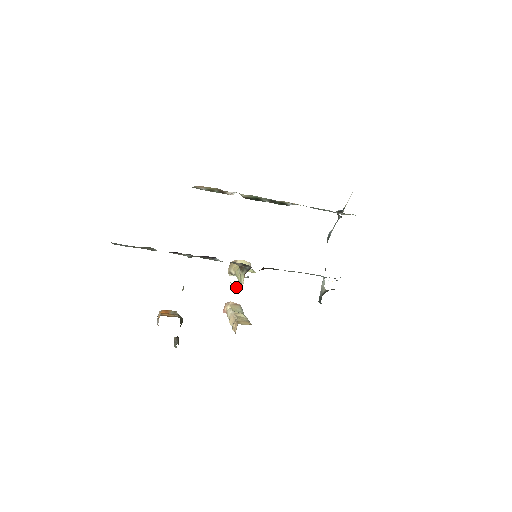
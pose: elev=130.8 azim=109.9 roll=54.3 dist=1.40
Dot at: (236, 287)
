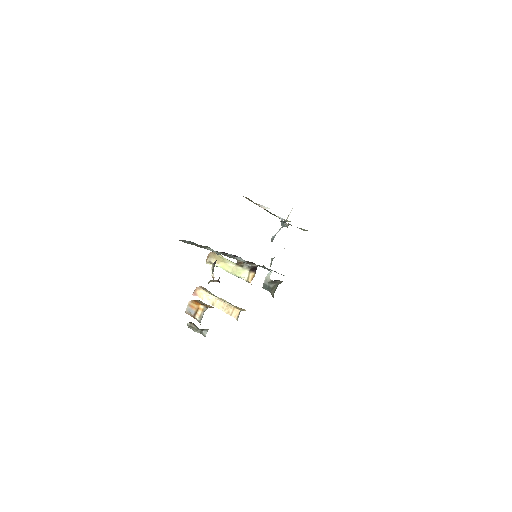
Dot at: (249, 282)
